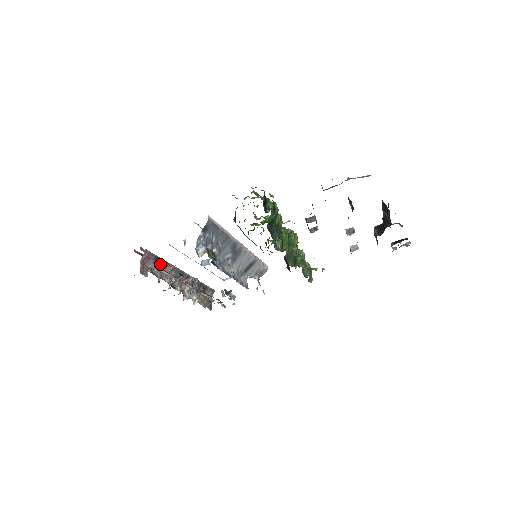
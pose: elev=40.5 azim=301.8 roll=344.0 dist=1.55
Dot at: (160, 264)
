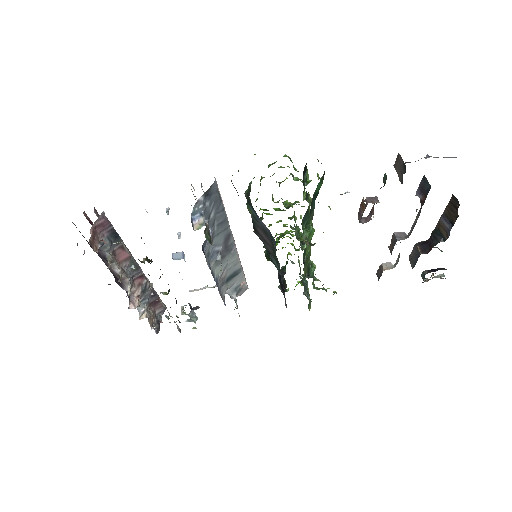
Dot at: occluded
